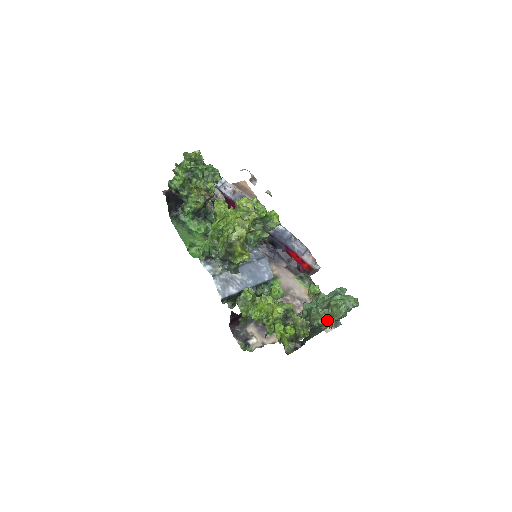
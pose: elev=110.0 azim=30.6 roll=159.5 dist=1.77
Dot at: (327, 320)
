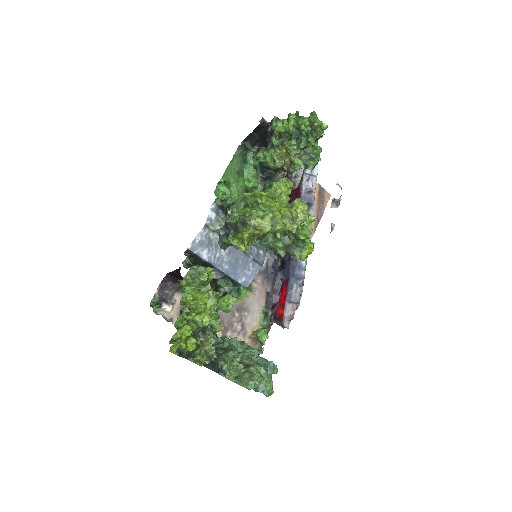
Dot at: (231, 374)
